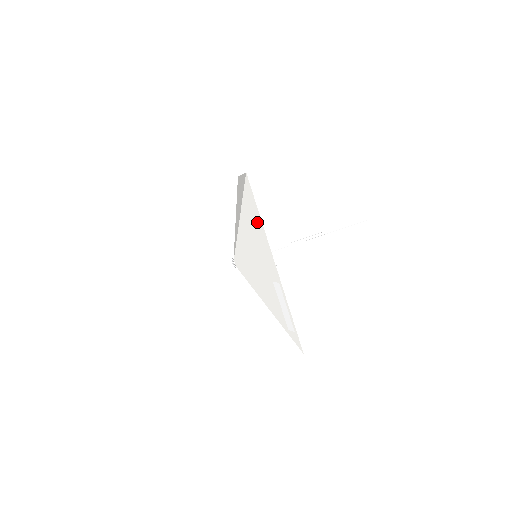
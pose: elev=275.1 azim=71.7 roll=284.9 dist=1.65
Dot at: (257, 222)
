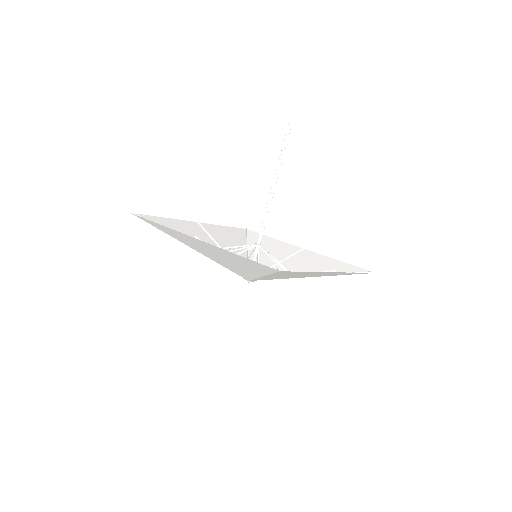
Dot at: occluded
